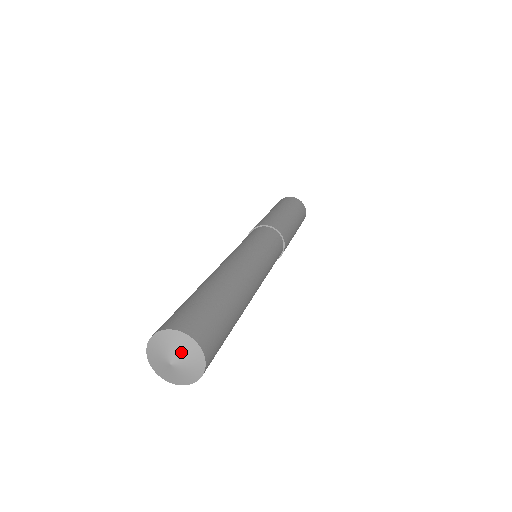
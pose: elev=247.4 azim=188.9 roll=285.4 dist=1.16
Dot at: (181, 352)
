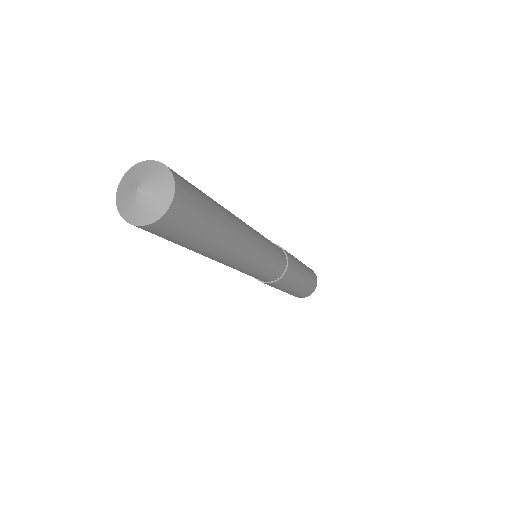
Dot at: (154, 193)
